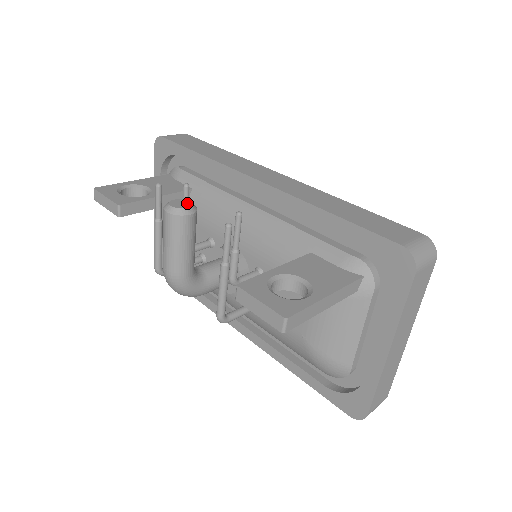
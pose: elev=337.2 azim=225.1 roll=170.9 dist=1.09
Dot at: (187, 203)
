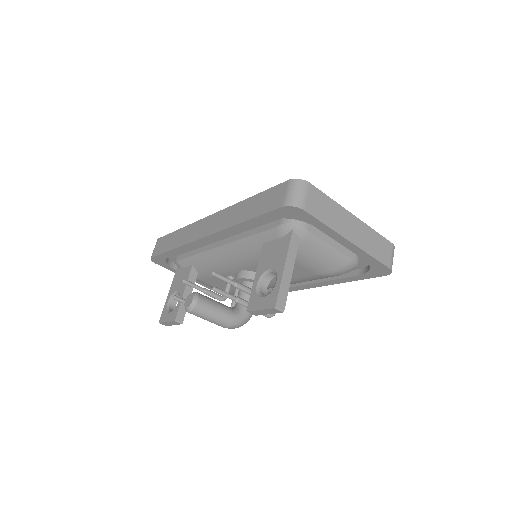
Dot at: (190, 297)
